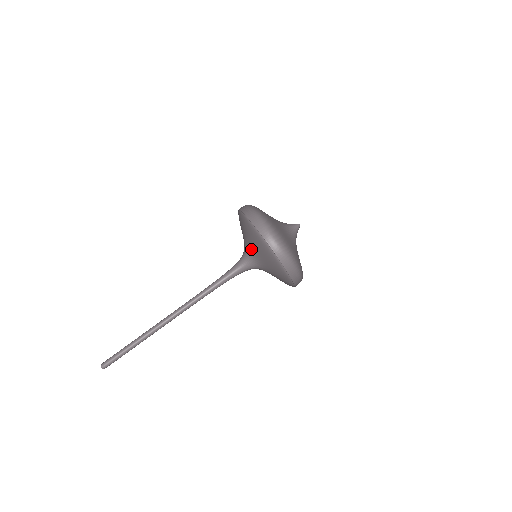
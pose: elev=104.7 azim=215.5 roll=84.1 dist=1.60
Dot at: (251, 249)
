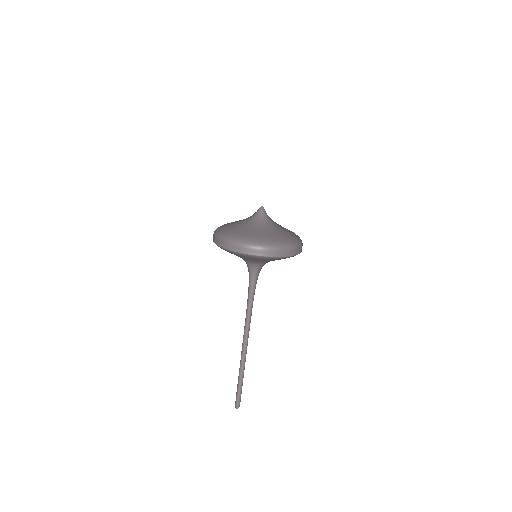
Dot at: (250, 261)
